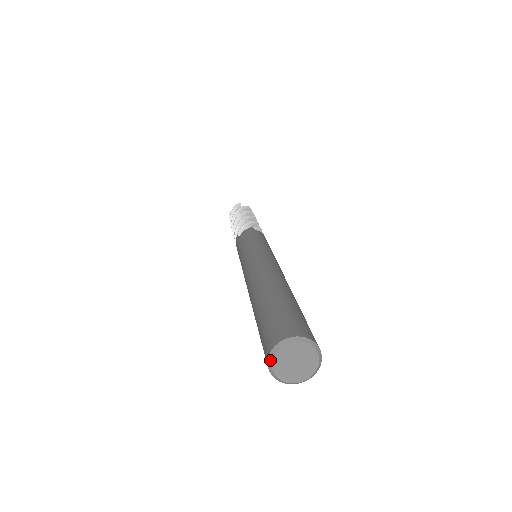
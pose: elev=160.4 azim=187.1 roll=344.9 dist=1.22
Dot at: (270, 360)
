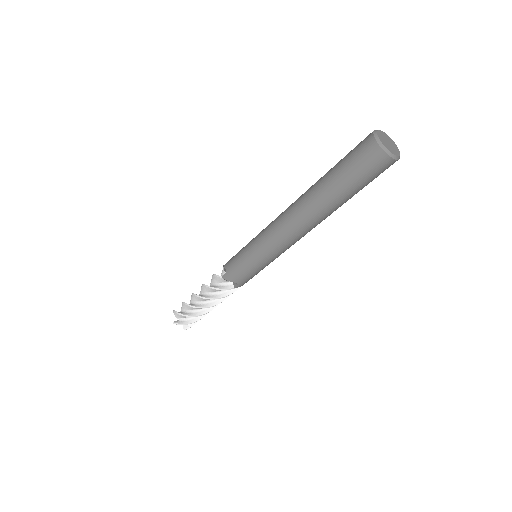
Dot at: (375, 131)
